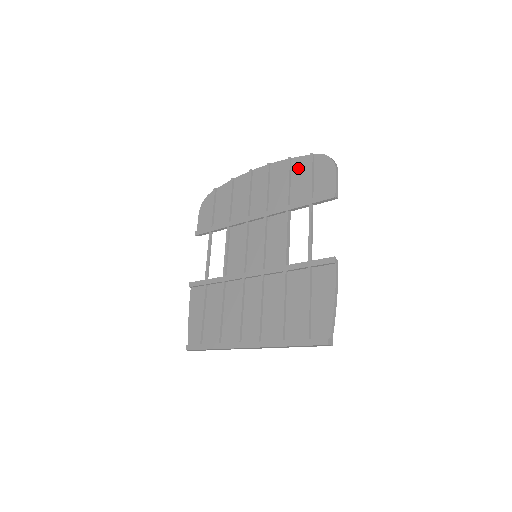
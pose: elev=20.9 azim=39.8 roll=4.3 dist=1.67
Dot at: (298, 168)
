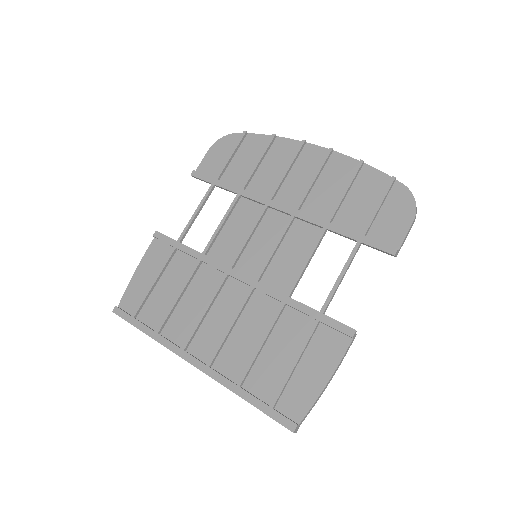
Dot at: (366, 182)
